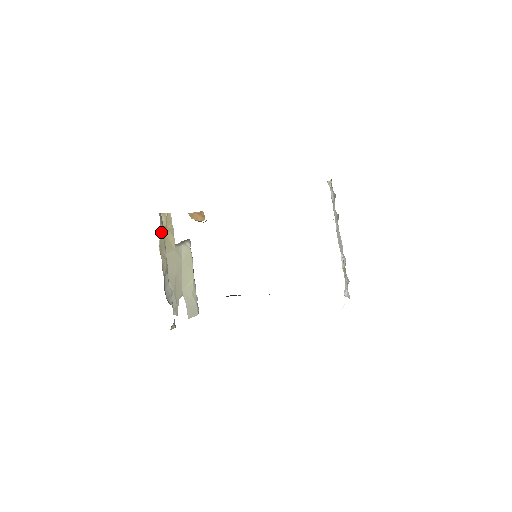
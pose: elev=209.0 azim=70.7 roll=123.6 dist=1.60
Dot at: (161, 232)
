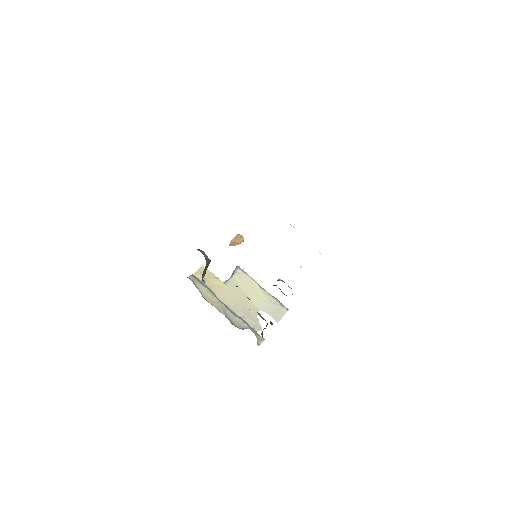
Dot at: (200, 288)
